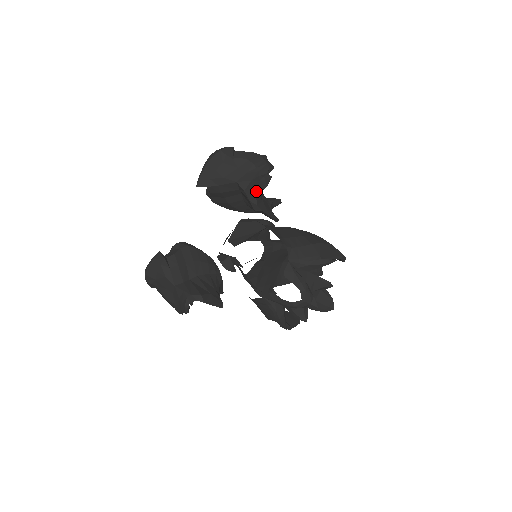
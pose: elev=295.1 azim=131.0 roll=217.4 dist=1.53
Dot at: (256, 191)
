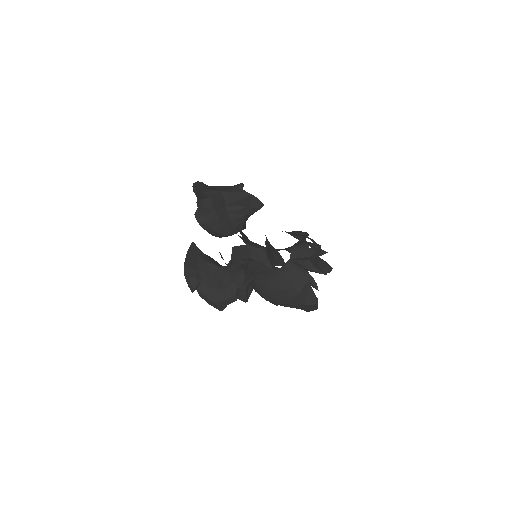
Dot at: (241, 186)
